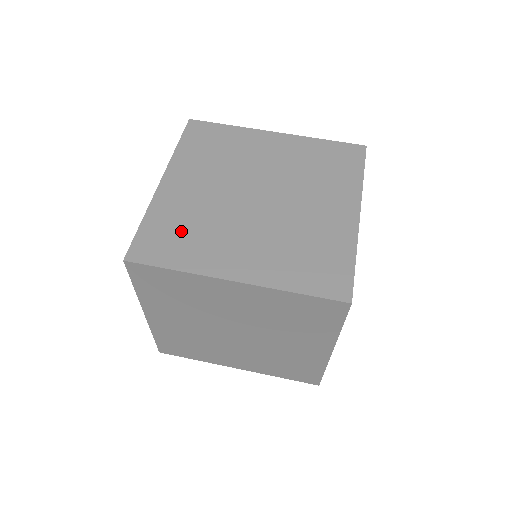
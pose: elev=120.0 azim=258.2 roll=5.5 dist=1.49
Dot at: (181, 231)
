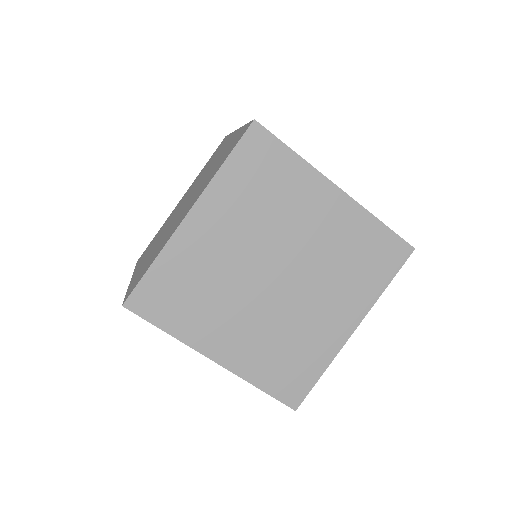
Dot at: (187, 291)
